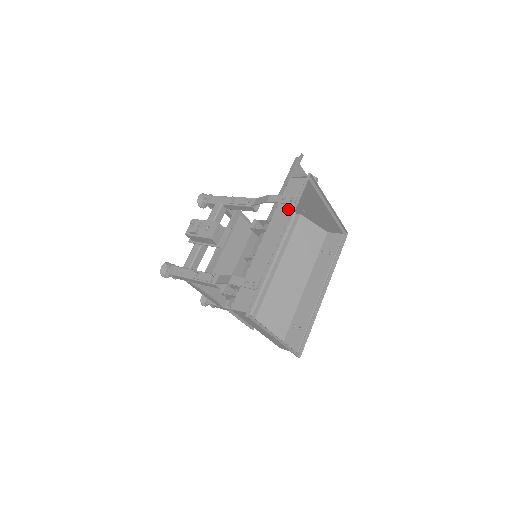
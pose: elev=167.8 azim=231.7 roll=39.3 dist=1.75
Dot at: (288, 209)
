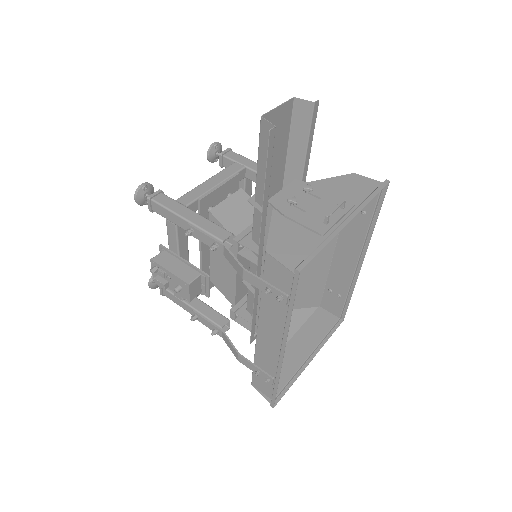
Dot at: (279, 307)
